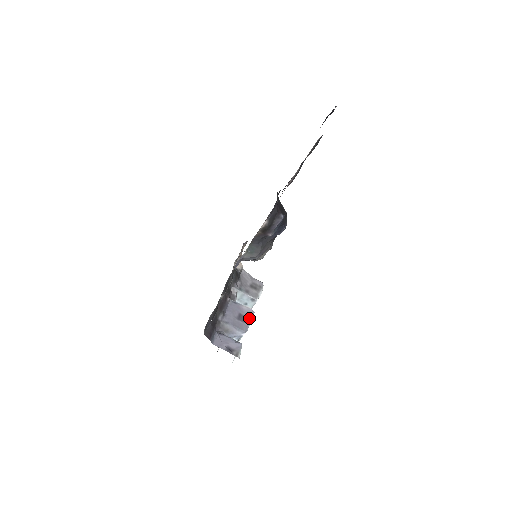
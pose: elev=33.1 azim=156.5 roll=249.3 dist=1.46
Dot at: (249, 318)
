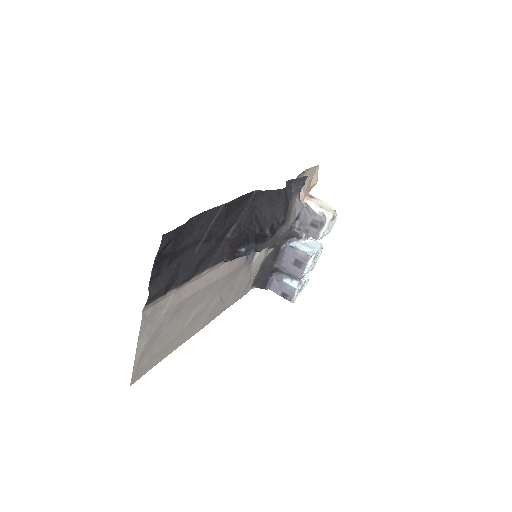
Dot at: (305, 264)
